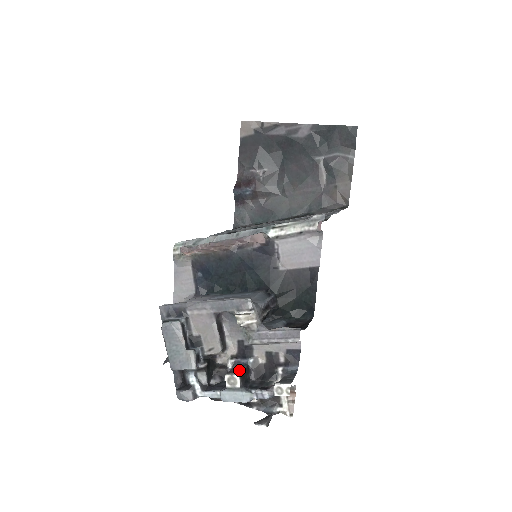
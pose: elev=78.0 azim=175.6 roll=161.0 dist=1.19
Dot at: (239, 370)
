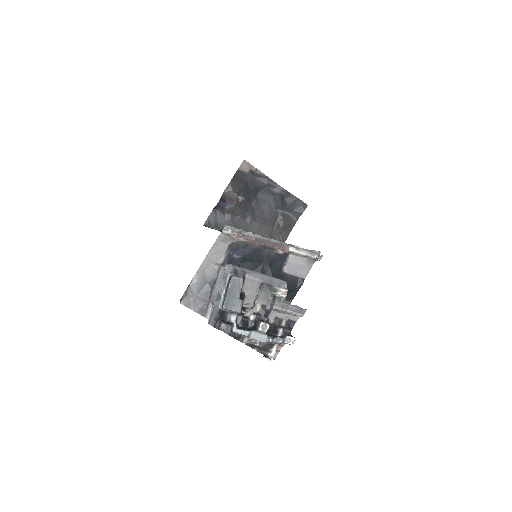
Dot at: occluded
